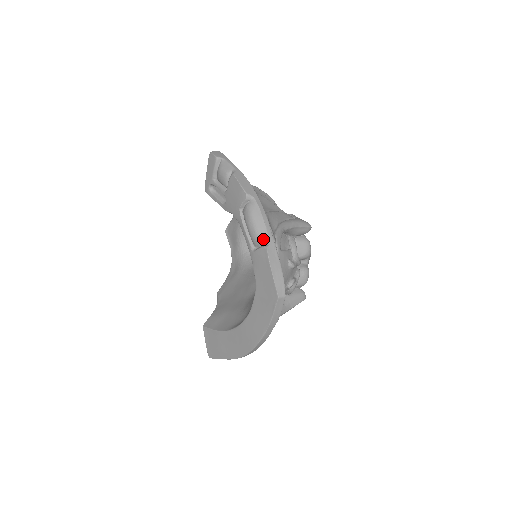
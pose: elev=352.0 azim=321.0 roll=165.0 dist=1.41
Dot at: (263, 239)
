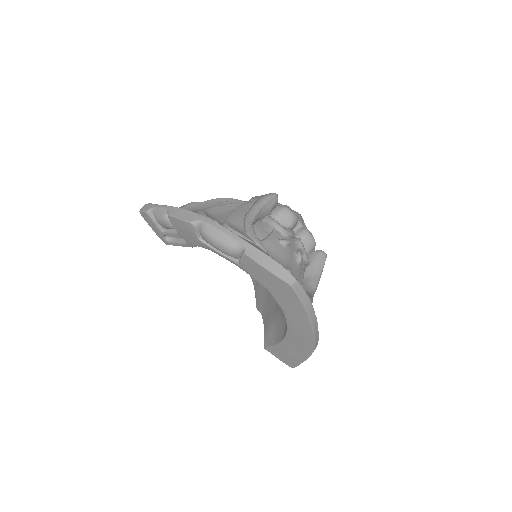
Dot at: (236, 248)
